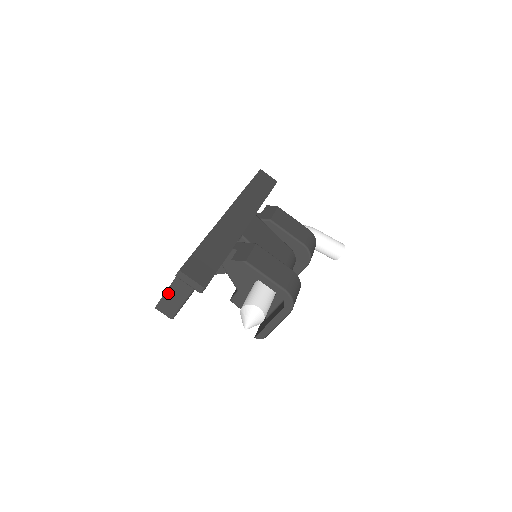
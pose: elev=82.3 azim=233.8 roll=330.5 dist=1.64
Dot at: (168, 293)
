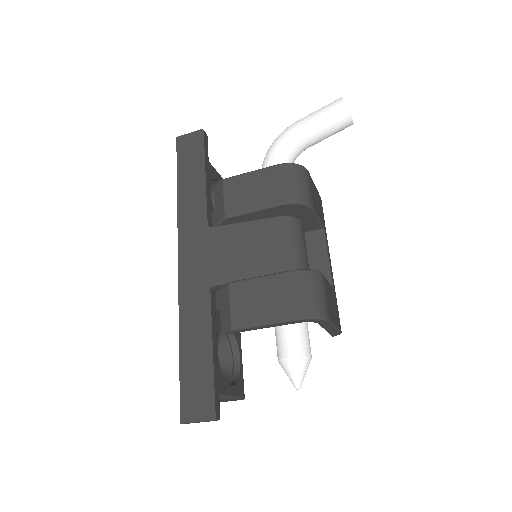
Dot at: occluded
